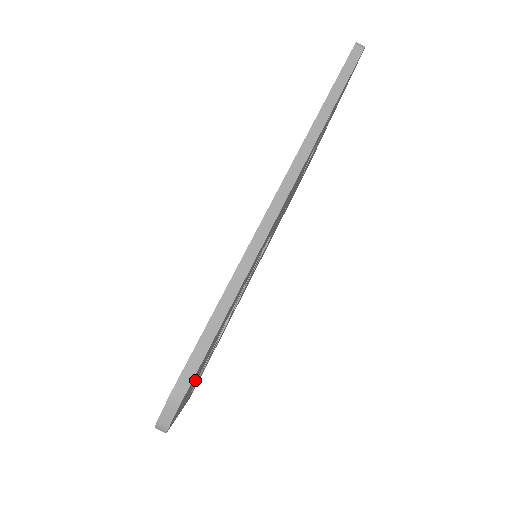
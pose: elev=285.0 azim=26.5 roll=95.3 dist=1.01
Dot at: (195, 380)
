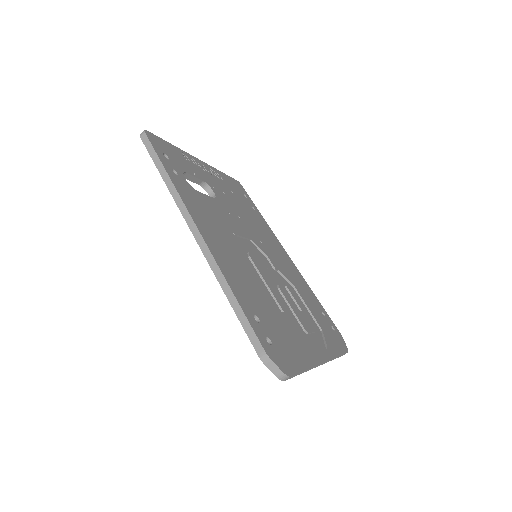
Dot at: (292, 342)
